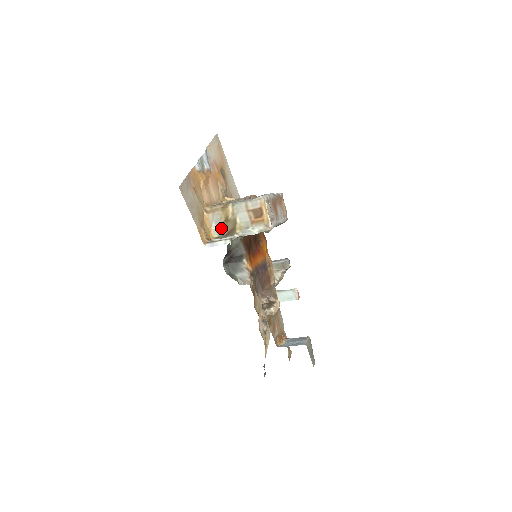
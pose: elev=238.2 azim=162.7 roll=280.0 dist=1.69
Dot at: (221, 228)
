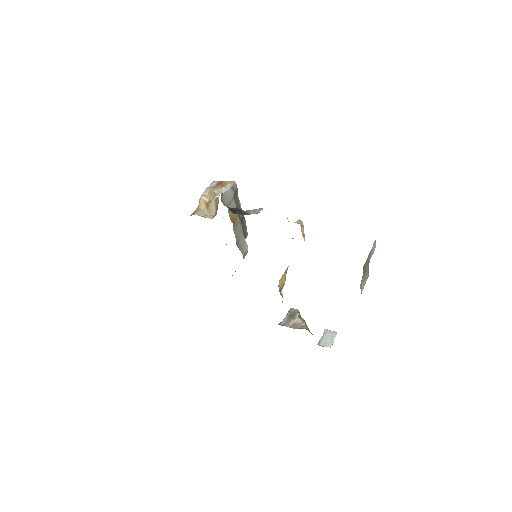
Dot at: (209, 213)
